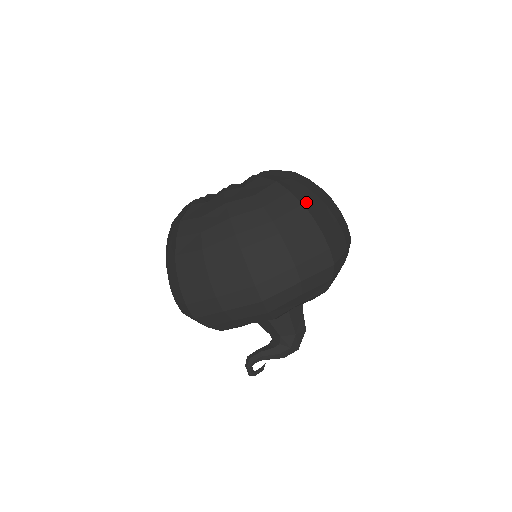
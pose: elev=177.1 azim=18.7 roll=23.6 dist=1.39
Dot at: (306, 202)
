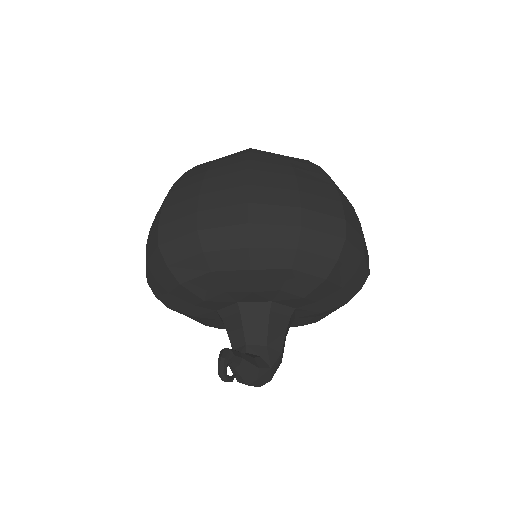
Dot at: occluded
